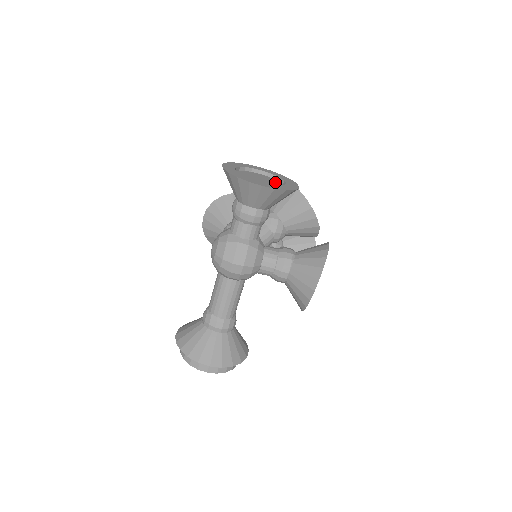
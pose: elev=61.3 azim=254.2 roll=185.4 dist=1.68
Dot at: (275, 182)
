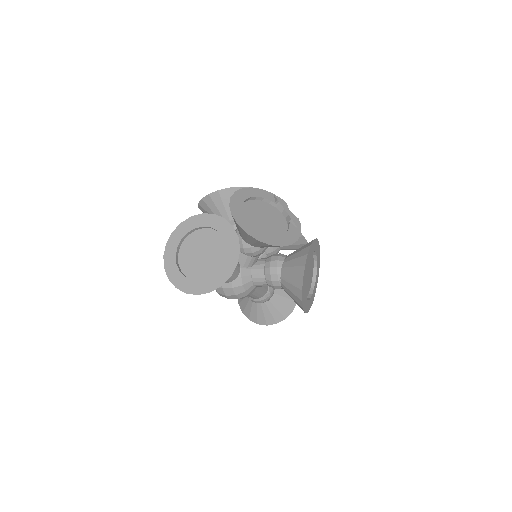
Dot at: (218, 246)
